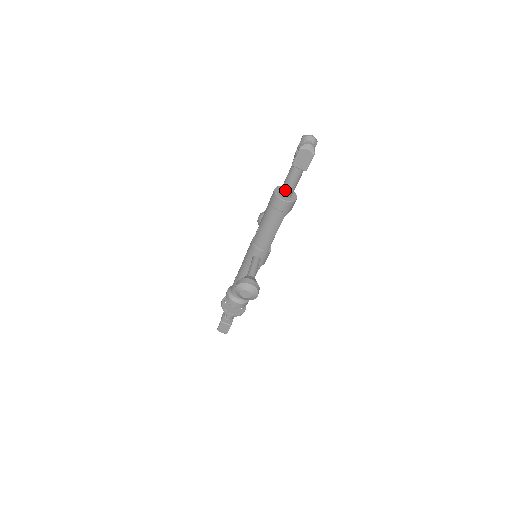
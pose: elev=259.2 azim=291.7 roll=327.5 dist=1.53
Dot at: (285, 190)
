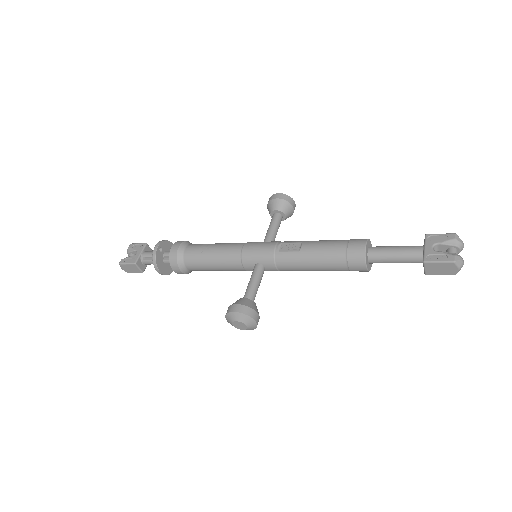
Dot at: (378, 258)
